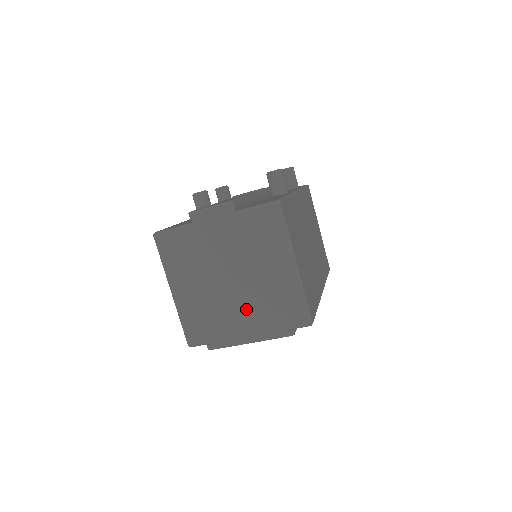
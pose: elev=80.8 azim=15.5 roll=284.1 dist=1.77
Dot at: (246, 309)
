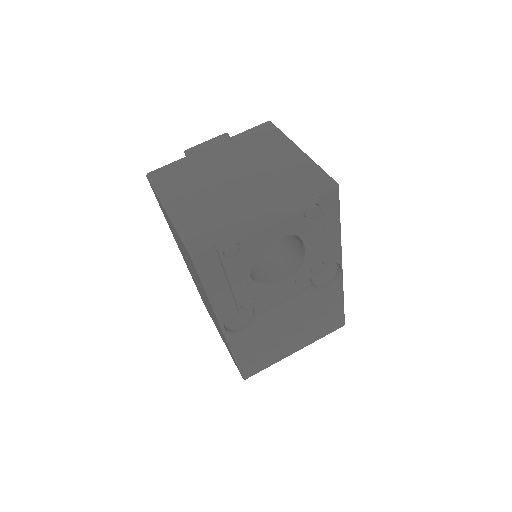
Dot at: (258, 195)
